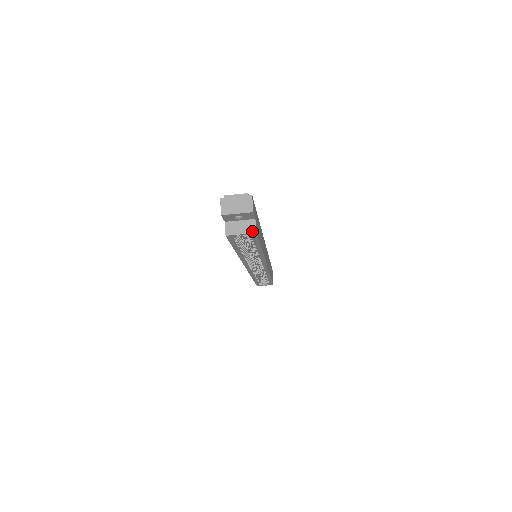
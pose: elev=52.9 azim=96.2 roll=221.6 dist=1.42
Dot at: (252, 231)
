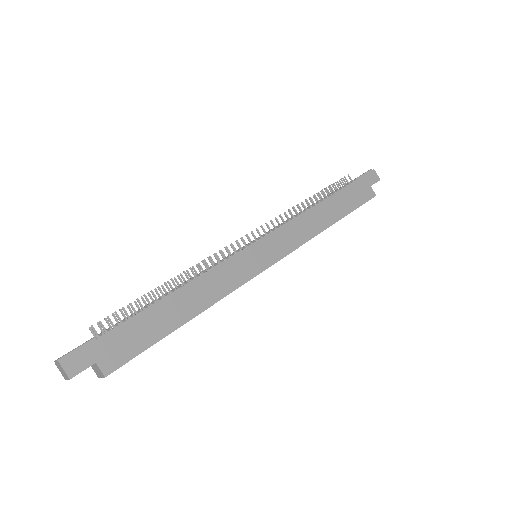
Dot at: (102, 375)
